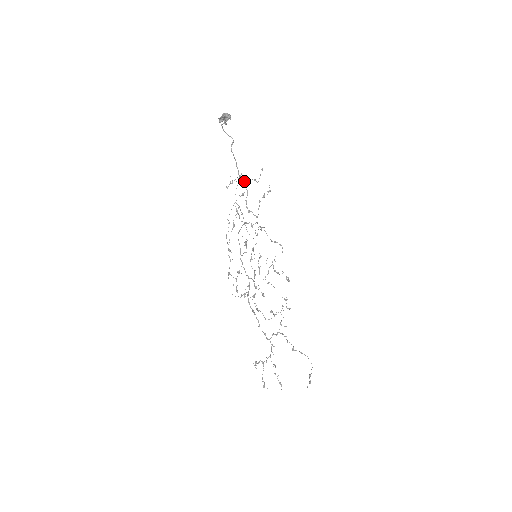
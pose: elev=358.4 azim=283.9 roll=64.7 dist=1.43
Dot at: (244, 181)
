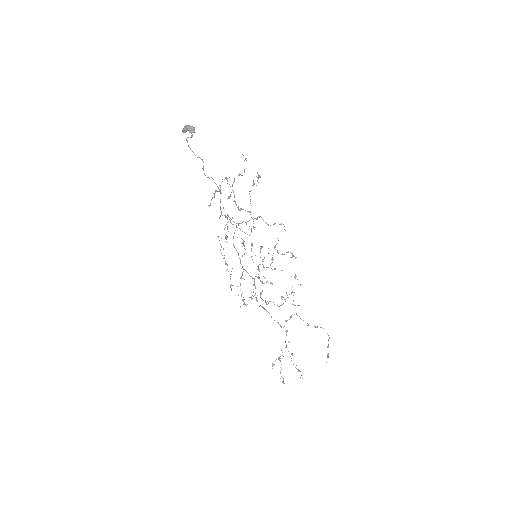
Dot at: occluded
